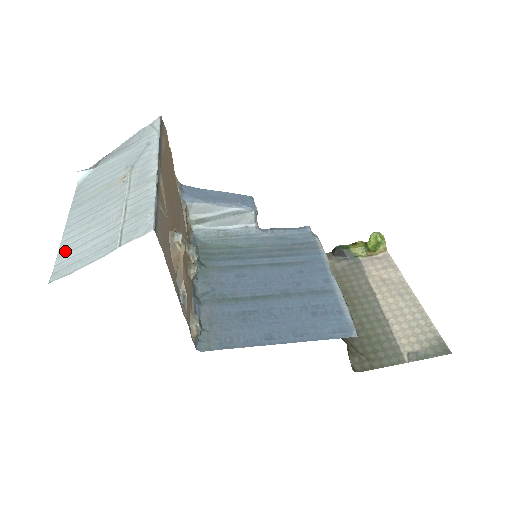
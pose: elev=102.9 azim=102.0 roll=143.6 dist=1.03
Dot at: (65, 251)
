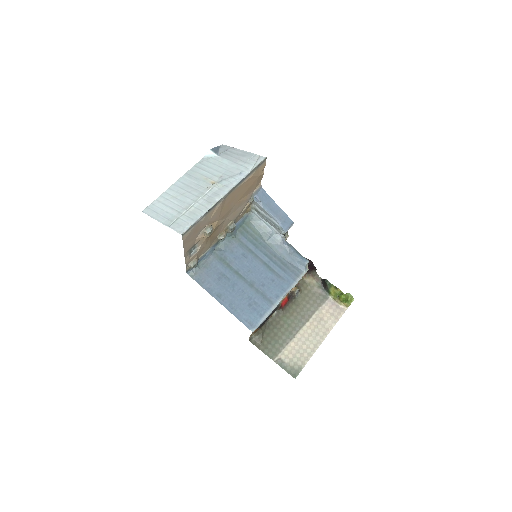
Dot at: (160, 200)
